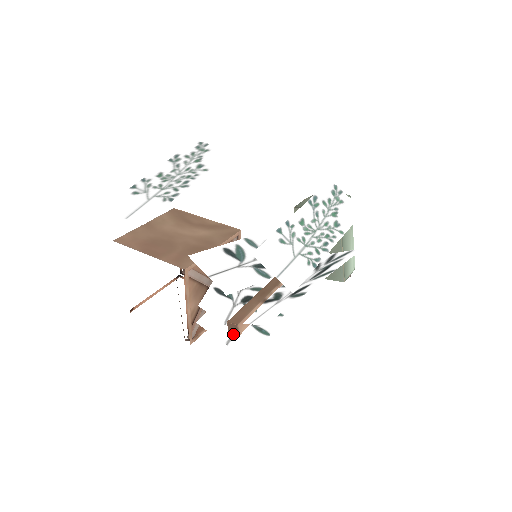
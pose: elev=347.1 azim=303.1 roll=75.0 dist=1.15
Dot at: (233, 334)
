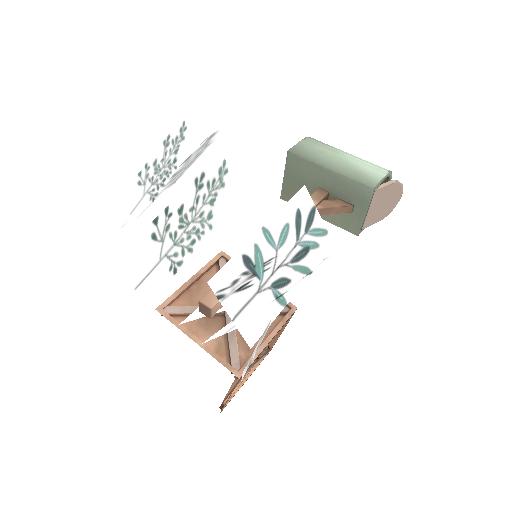
Dot at: occluded
